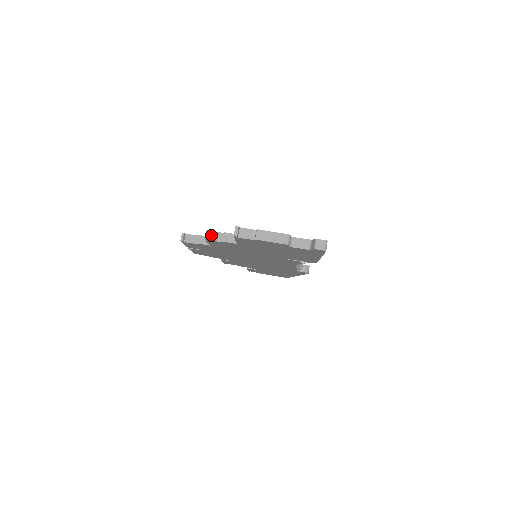
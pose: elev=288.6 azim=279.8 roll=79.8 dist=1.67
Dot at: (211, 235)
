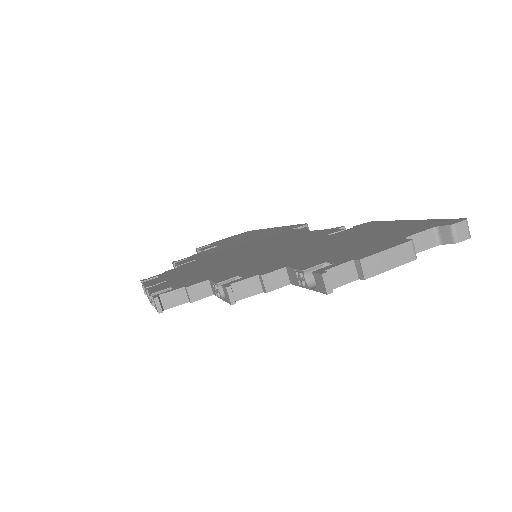
Dot at: (236, 290)
